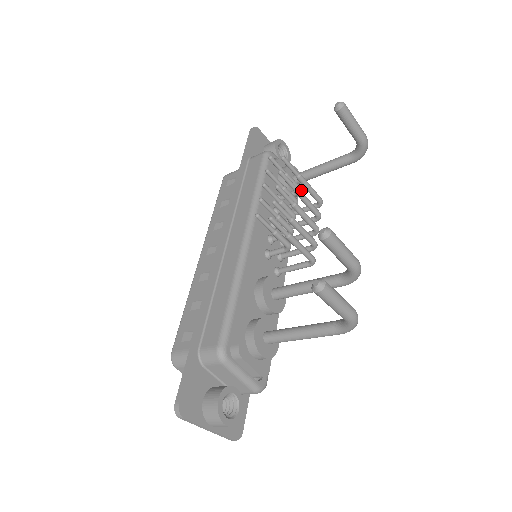
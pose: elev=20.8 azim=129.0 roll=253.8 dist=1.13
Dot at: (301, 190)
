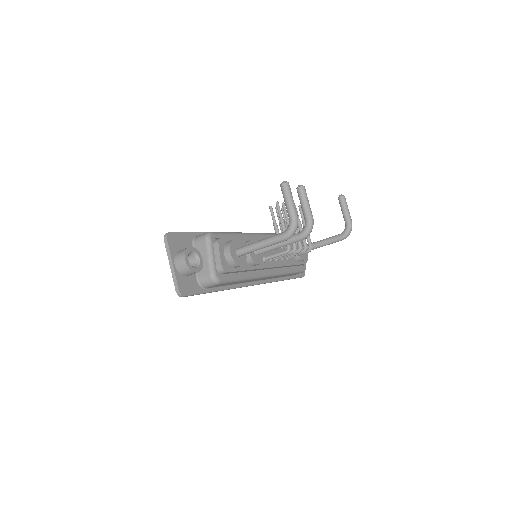
Dot at: (303, 258)
